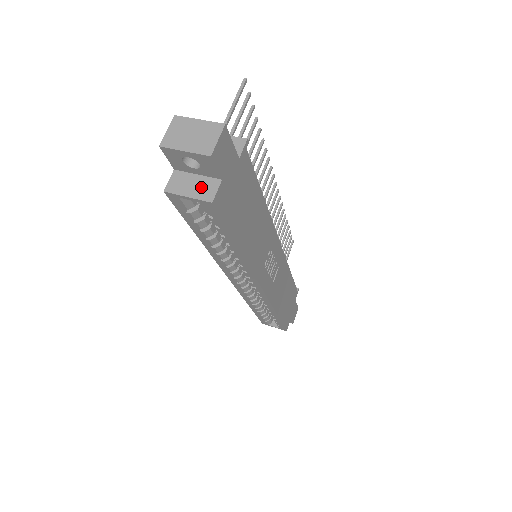
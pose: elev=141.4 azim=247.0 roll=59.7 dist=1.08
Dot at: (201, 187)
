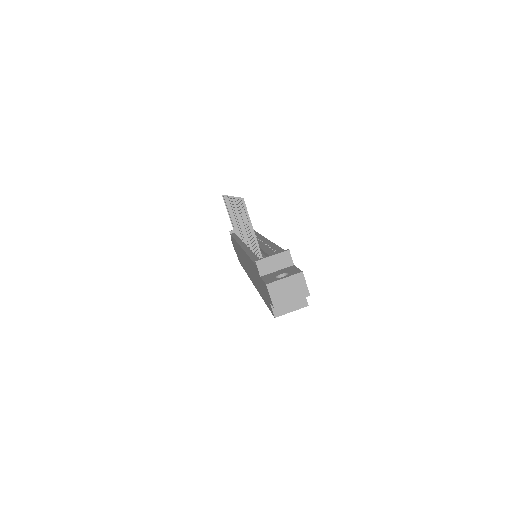
Dot at: (295, 302)
